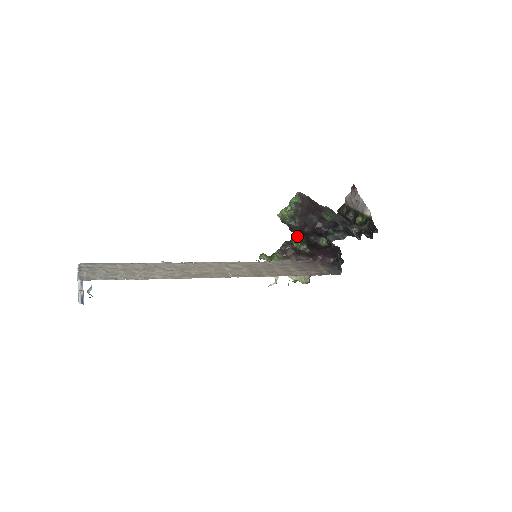
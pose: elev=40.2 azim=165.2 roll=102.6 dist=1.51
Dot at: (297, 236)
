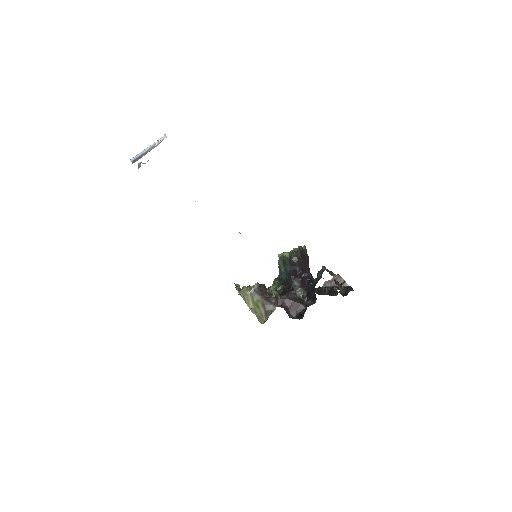
Dot at: (278, 283)
